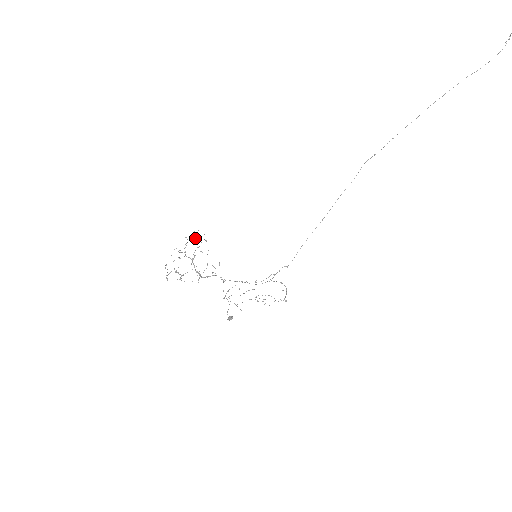
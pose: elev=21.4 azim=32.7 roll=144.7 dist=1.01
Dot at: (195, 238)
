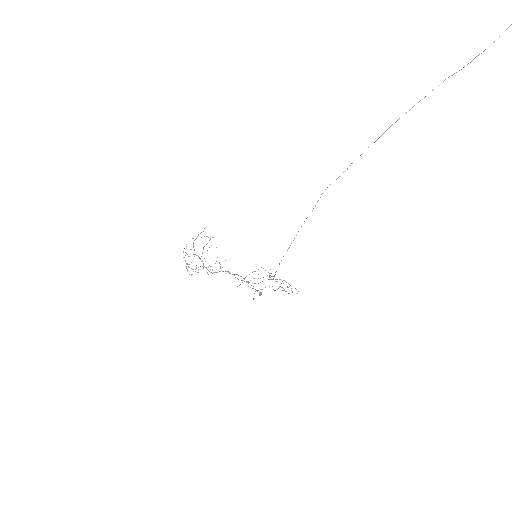
Dot at: occluded
